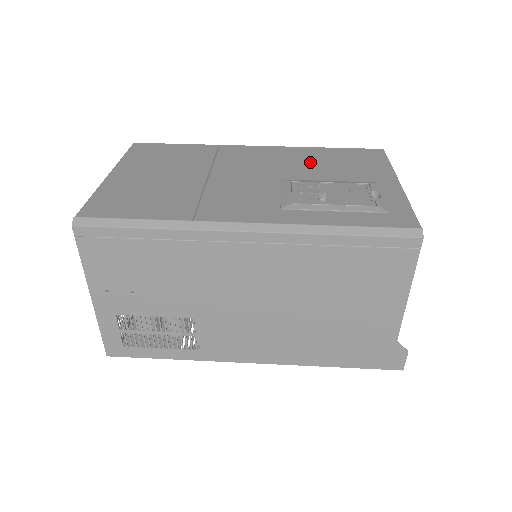
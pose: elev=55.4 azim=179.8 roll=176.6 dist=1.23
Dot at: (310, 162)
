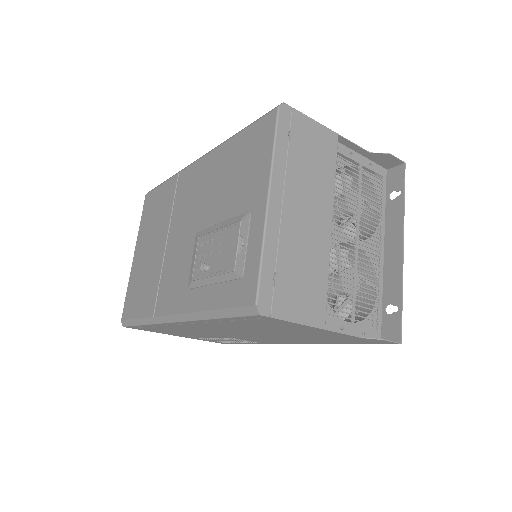
Dot at: (219, 182)
